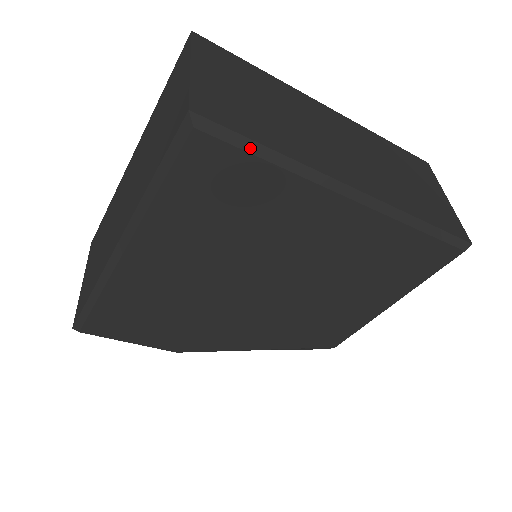
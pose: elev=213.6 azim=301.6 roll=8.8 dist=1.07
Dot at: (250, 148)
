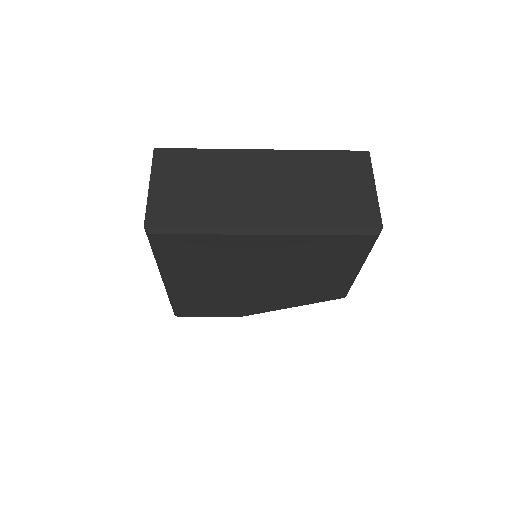
Dot at: (185, 231)
